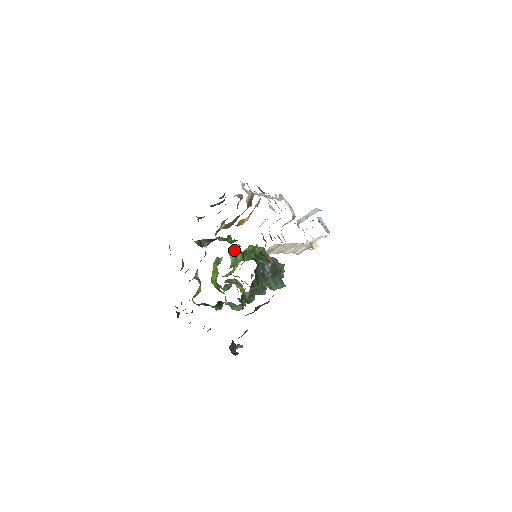
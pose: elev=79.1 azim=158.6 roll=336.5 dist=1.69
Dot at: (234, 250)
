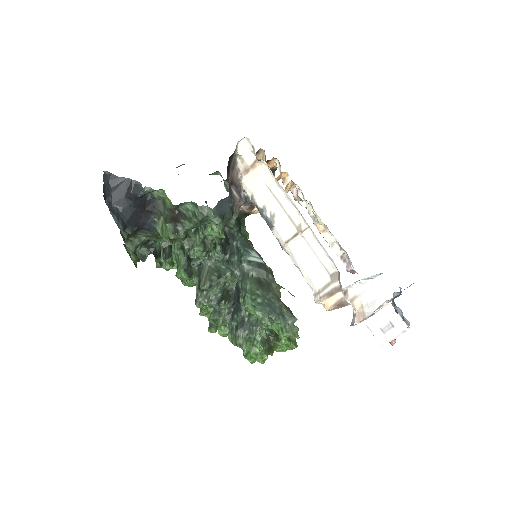
Dot at: occluded
